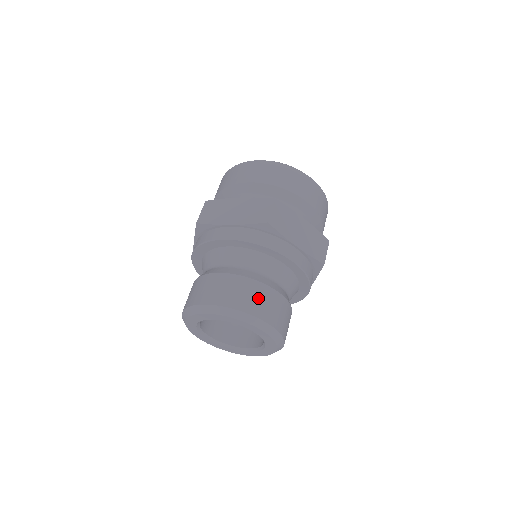
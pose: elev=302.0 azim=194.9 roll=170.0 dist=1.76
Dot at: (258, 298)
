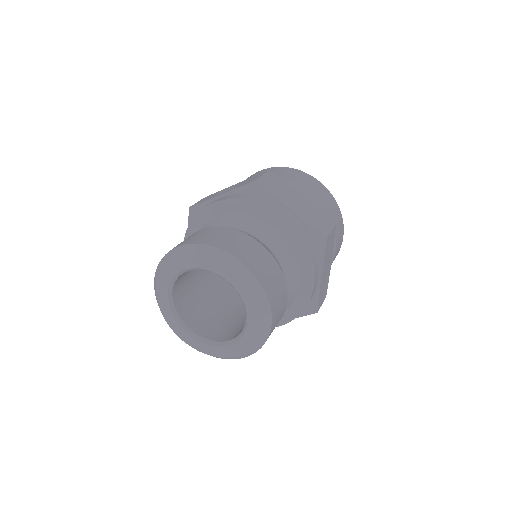
Dot at: (279, 294)
